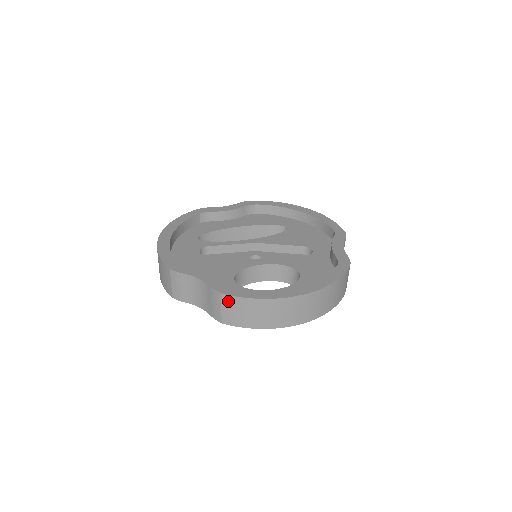
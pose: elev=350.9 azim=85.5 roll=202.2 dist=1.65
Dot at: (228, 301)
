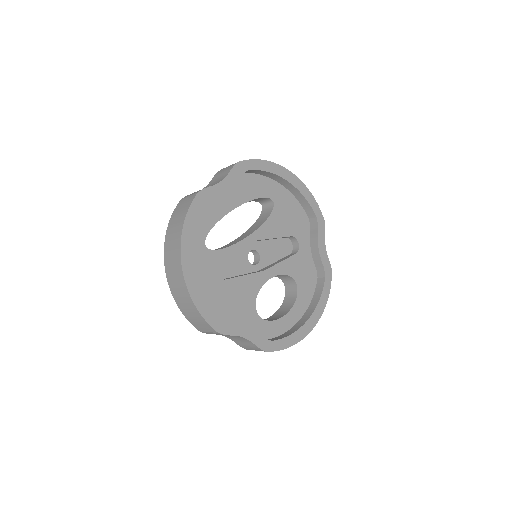
Dot at: occluded
